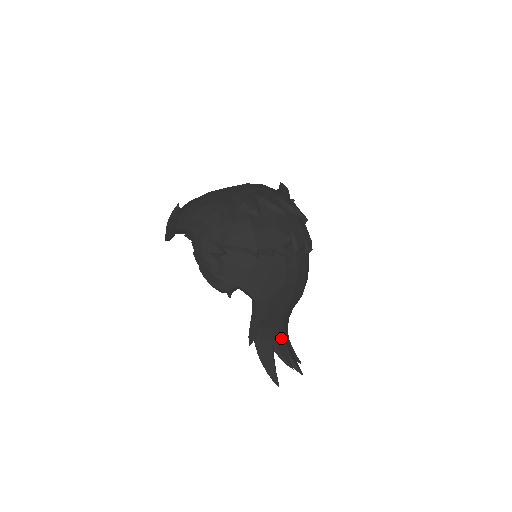
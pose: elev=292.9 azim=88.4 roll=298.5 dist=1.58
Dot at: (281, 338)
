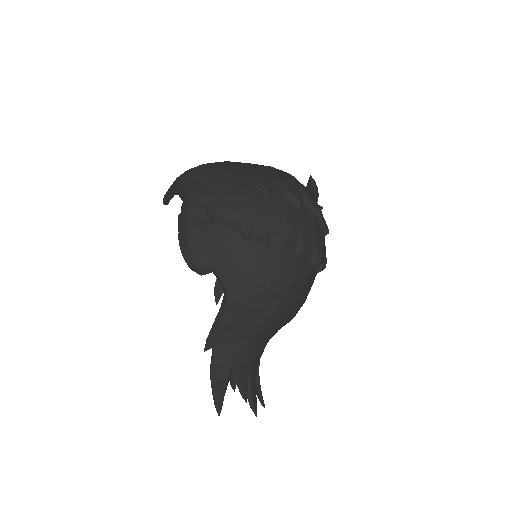
Dot at: (247, 359)
